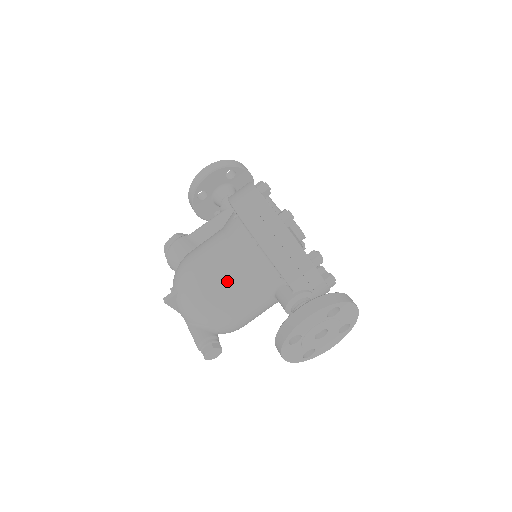
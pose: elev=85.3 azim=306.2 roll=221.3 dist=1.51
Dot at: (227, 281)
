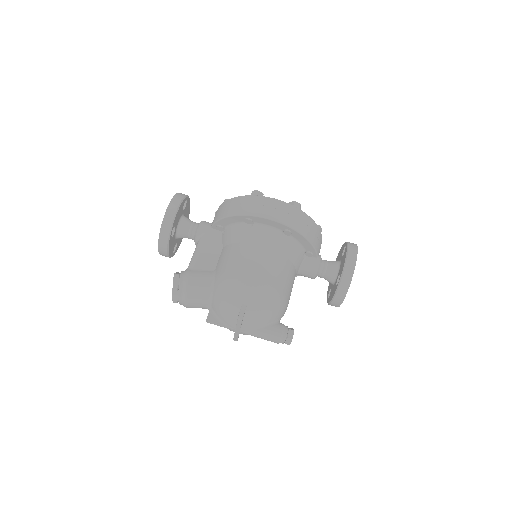
Dot at: (281, 273)
